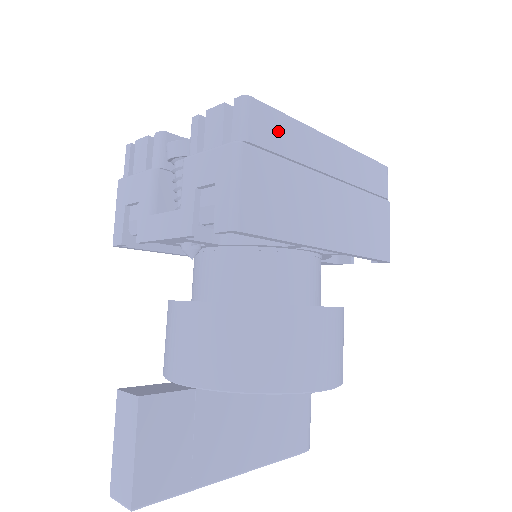
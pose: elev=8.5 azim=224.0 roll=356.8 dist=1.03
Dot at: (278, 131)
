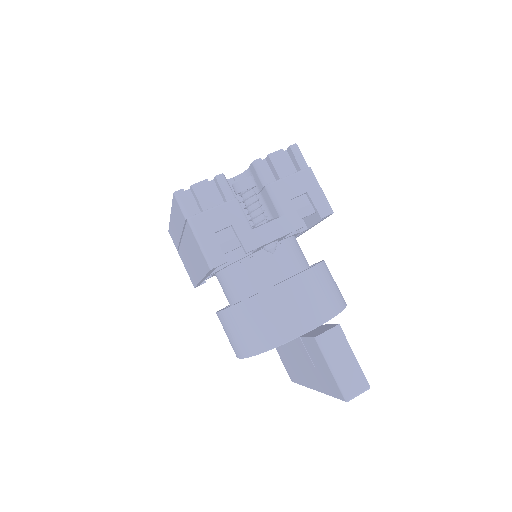
Dot at: occluded
